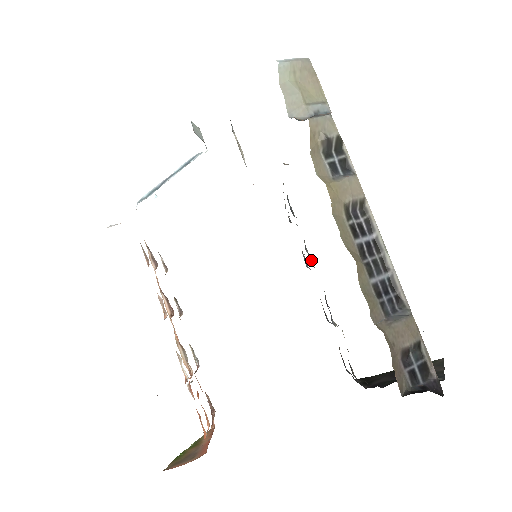
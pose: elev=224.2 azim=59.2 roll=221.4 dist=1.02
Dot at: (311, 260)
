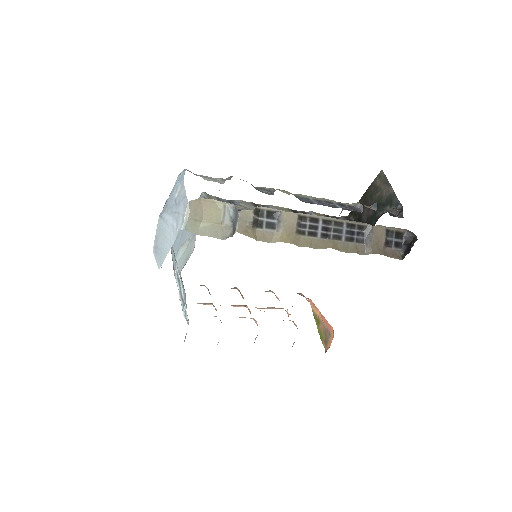
Dot at: occluded
